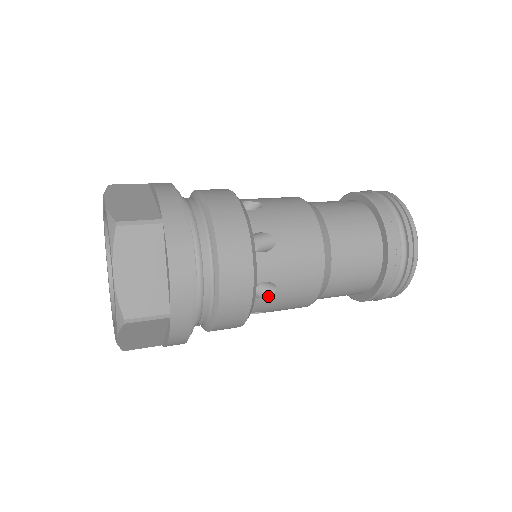
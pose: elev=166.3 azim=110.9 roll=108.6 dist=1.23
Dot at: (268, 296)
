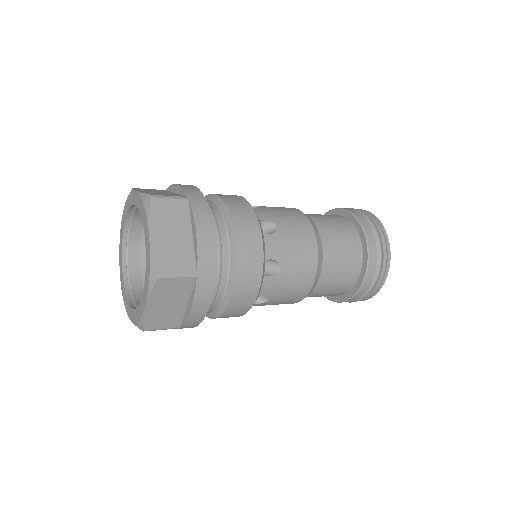
Dot at: (274, 275)
